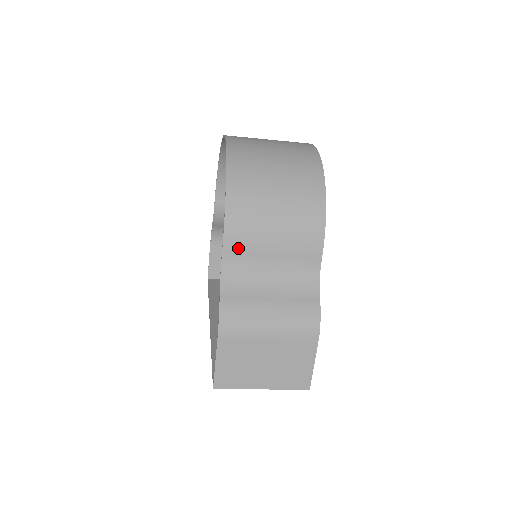
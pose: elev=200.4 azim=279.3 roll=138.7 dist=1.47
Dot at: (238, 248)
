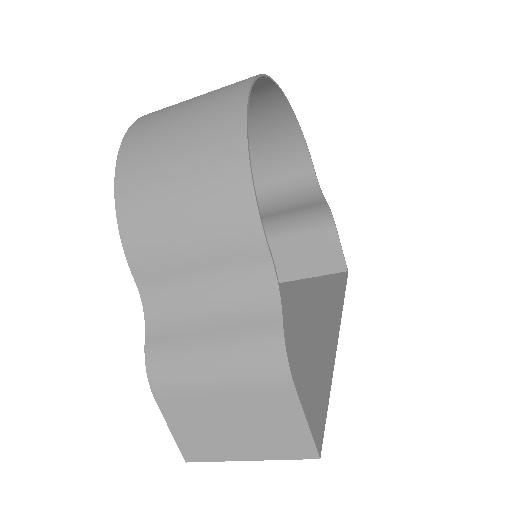
Dot at: (150, 268)
